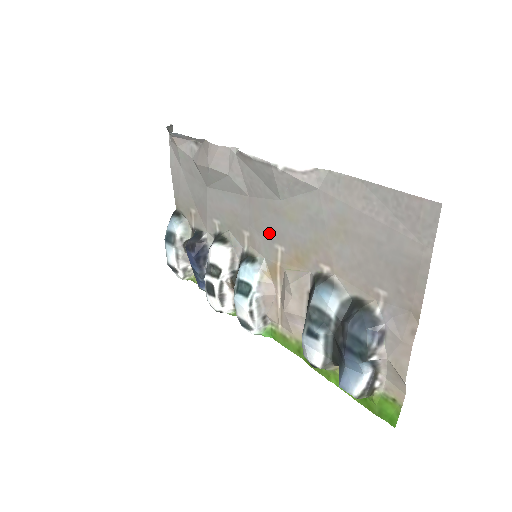
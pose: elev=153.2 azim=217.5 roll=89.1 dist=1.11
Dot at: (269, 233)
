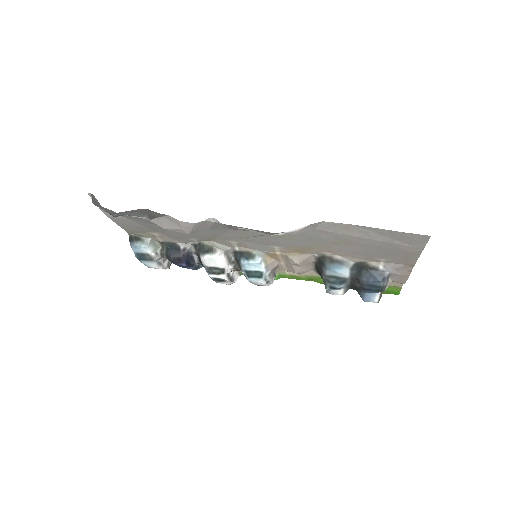
Dot at: (262, 242)
